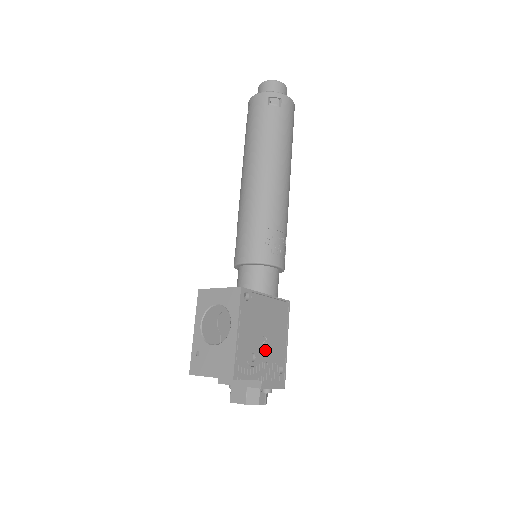
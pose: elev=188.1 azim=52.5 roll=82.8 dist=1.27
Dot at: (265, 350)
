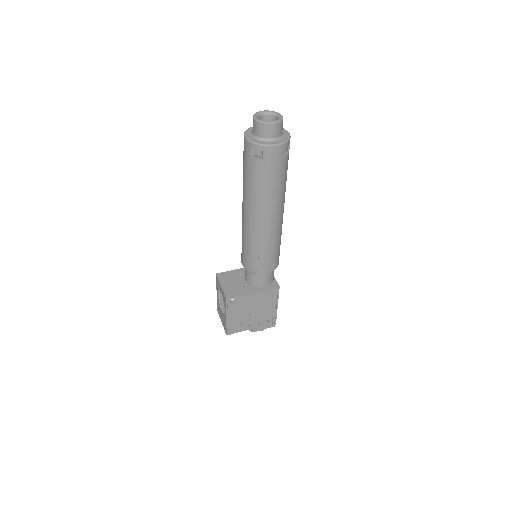
Dot at: (254, 317)
